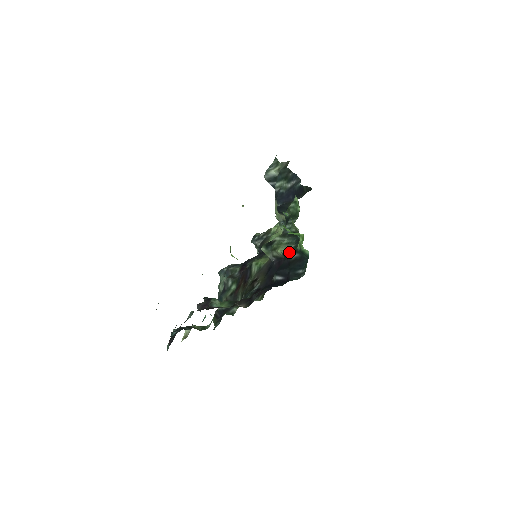
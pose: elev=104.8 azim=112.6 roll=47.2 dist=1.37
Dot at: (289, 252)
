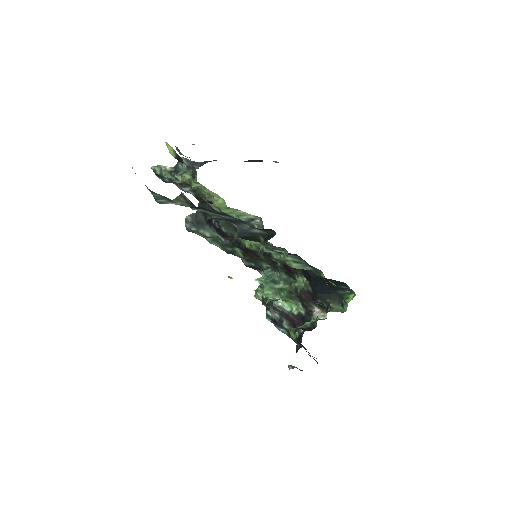
Dot at: occluded
